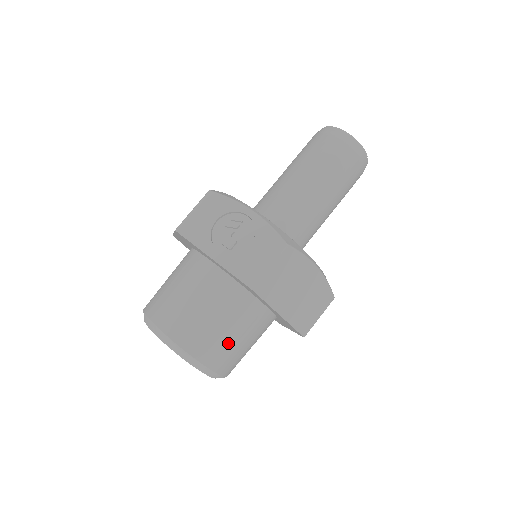
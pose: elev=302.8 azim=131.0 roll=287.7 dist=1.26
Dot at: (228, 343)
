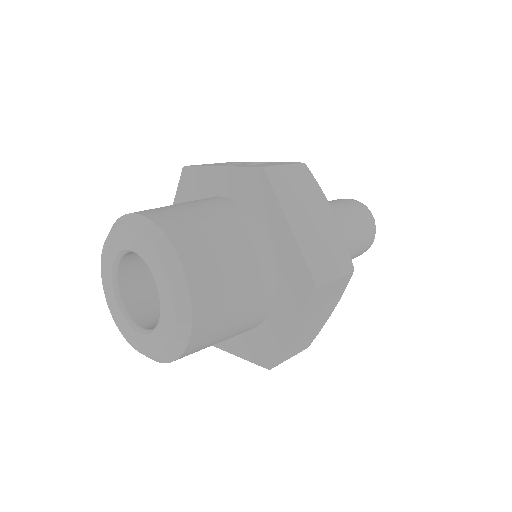
Dot at: (214, 247)
